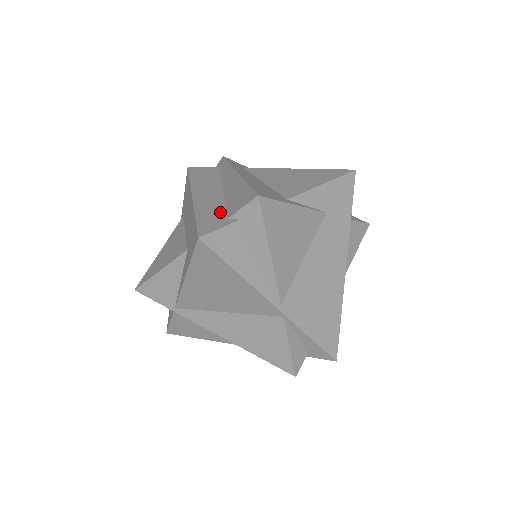
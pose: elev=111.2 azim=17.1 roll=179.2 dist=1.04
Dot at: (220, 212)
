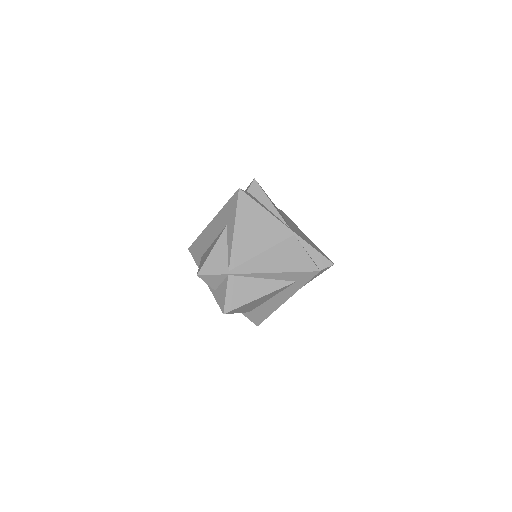
Dot at: occluded
